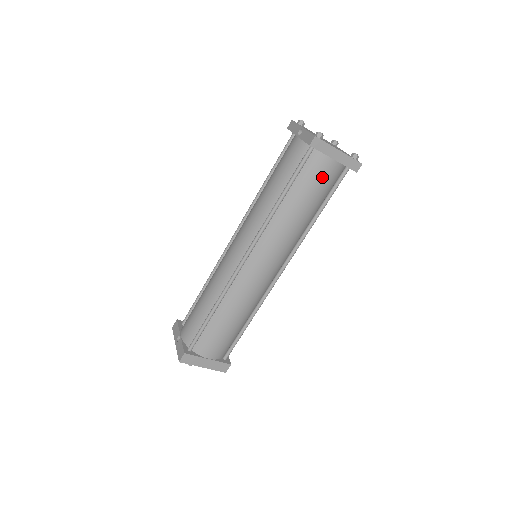
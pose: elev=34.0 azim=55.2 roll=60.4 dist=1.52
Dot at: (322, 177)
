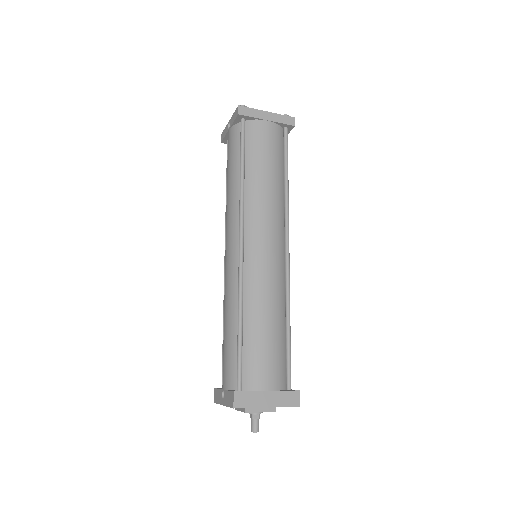
Dot at: (267, 139)
